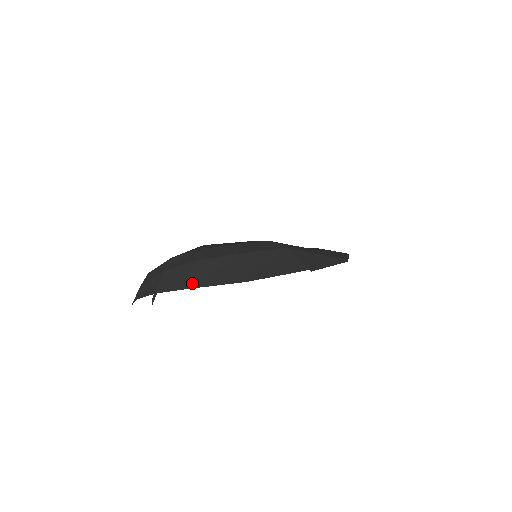
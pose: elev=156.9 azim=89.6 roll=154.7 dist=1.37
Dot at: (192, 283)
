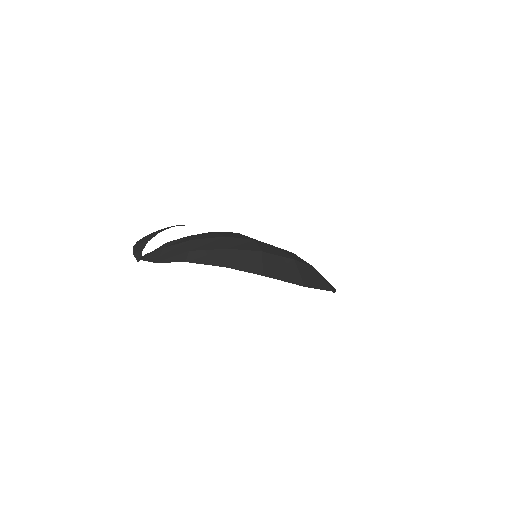
Dot at: (264, 271)
